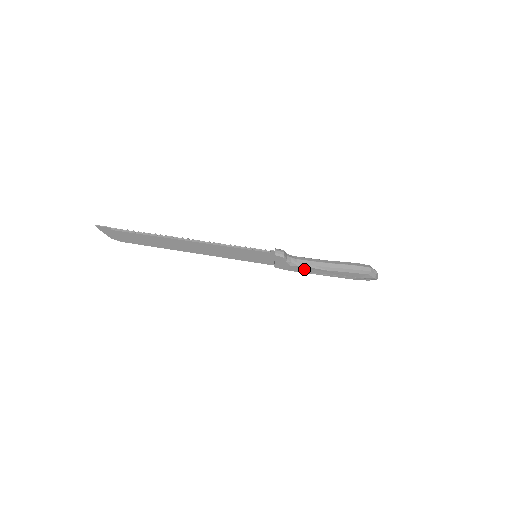
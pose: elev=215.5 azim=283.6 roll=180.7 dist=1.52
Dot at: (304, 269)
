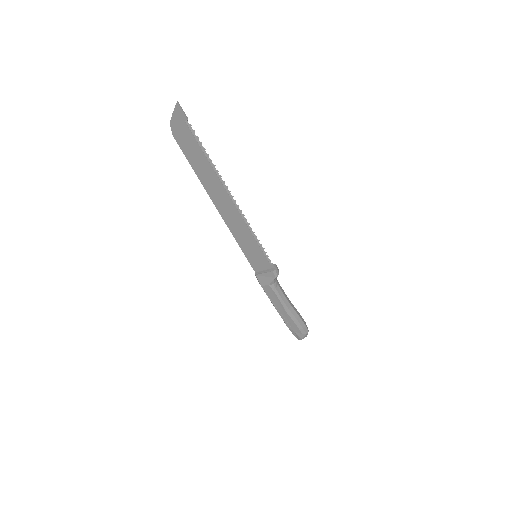
Dot at: (273, 296)
